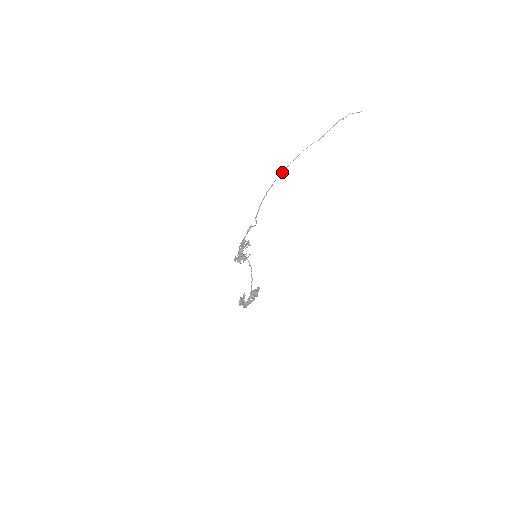
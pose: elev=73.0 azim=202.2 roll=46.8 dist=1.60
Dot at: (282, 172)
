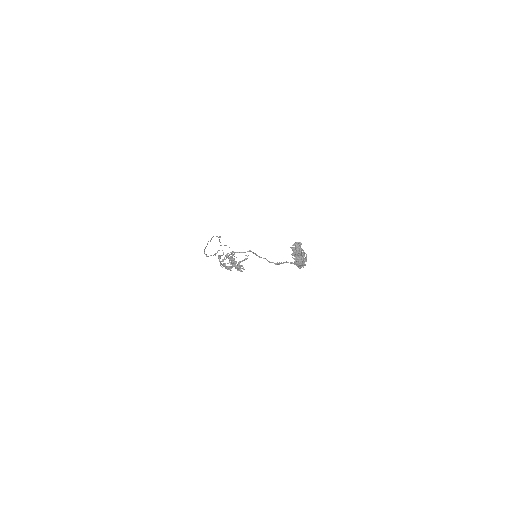
Dot at: (206, 246)
